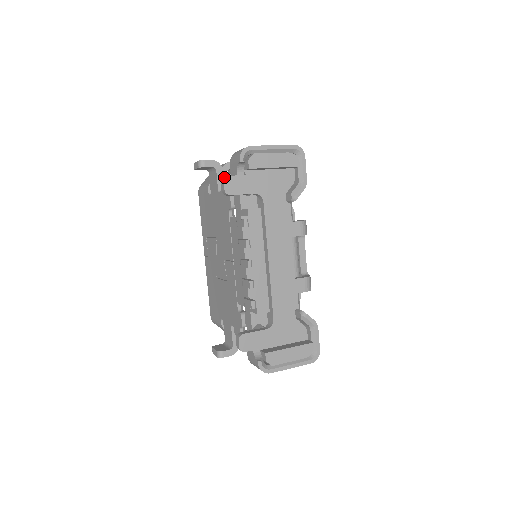
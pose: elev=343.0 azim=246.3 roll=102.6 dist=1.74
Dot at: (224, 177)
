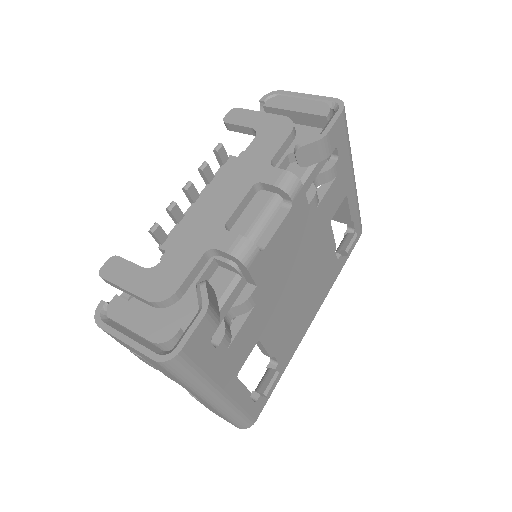
Dot at: occluded
